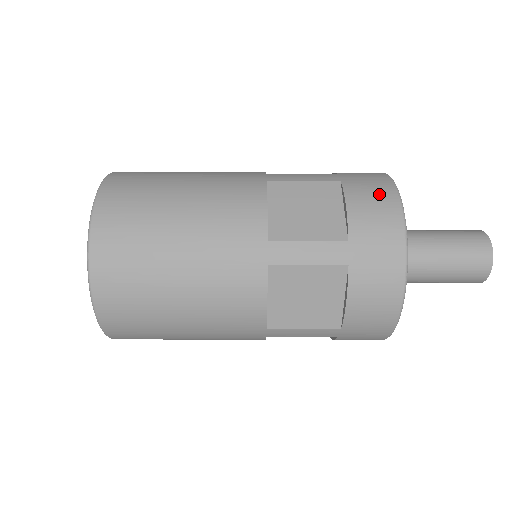
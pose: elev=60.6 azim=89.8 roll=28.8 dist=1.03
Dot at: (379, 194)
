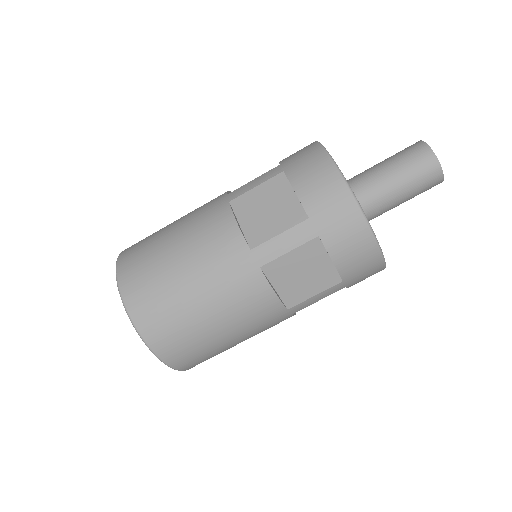
Dot at: (316, 167)
